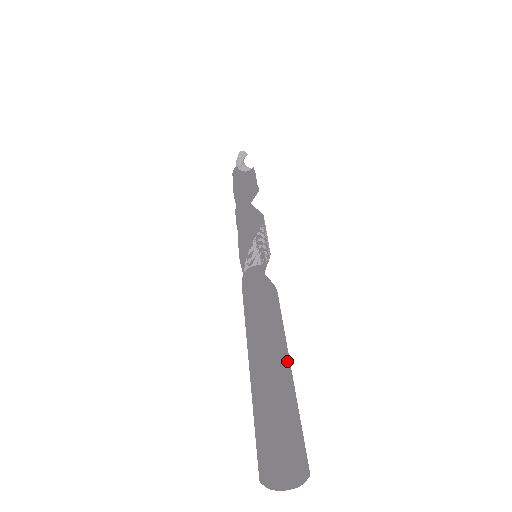
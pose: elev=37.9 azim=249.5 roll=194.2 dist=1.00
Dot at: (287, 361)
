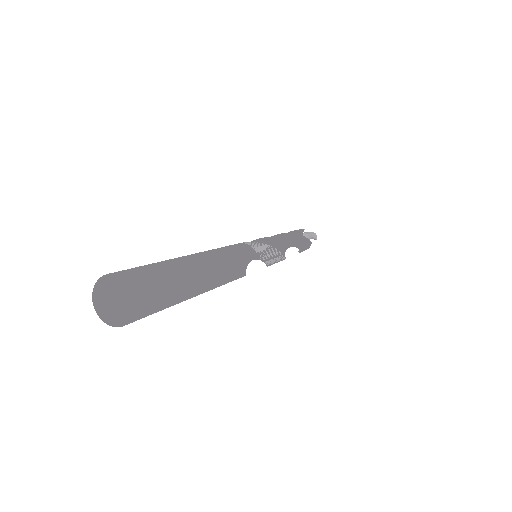
Dot at: (204, 284)
